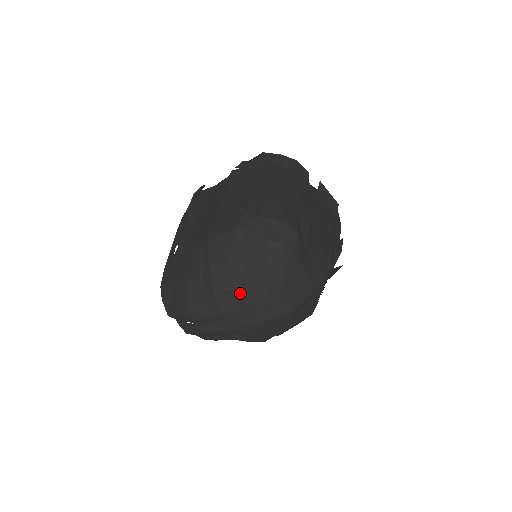
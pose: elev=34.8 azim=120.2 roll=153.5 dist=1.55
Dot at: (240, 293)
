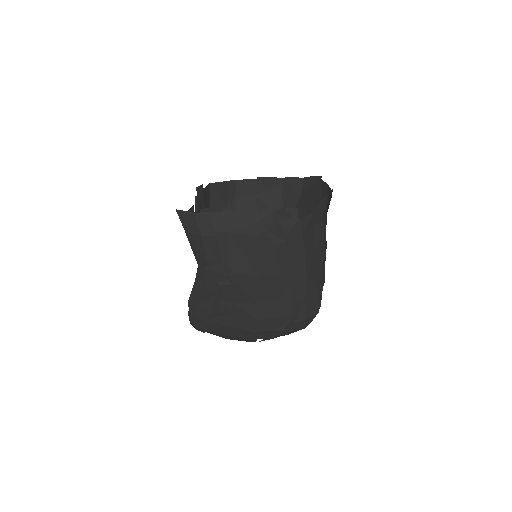
Dot at: occluded
